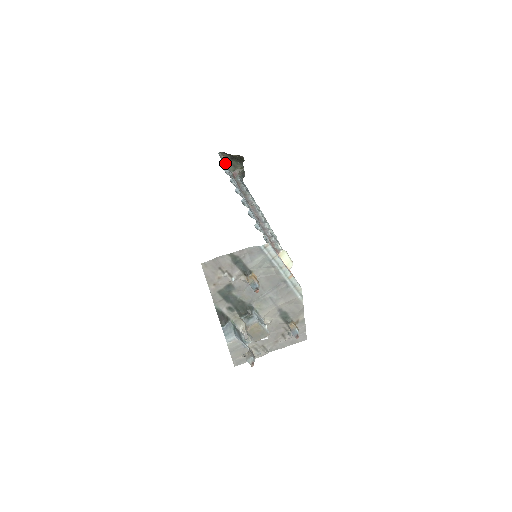
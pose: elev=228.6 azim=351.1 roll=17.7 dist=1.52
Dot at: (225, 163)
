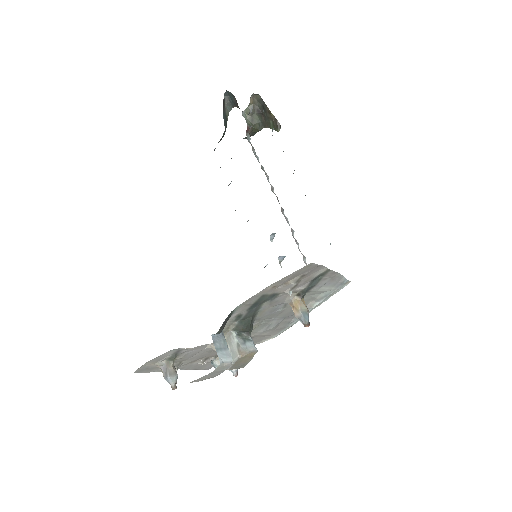
Dot at: occluded
